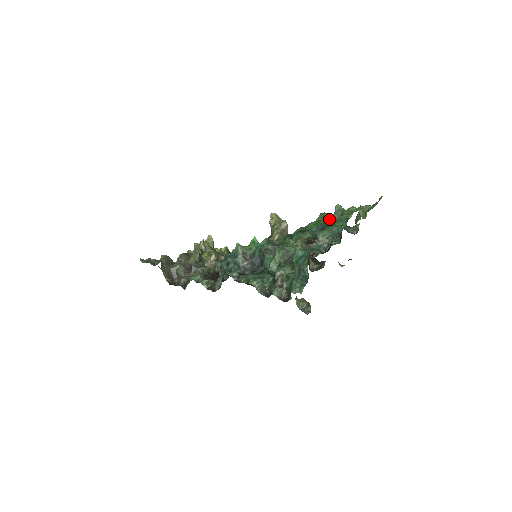
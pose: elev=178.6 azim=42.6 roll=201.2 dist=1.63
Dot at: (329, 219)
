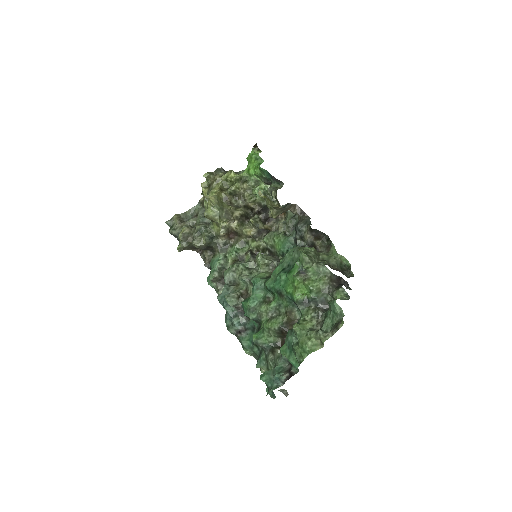
Dot at: (304, 285)
